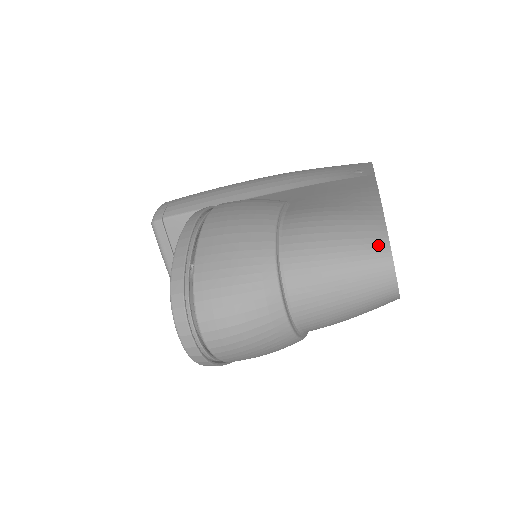
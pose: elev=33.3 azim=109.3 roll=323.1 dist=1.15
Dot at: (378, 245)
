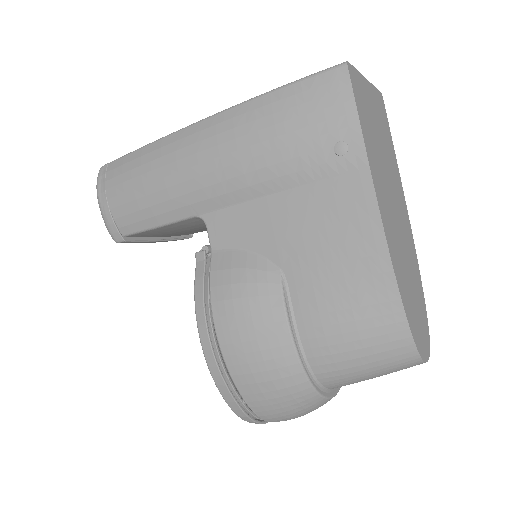
Dot at: (408, 359)
